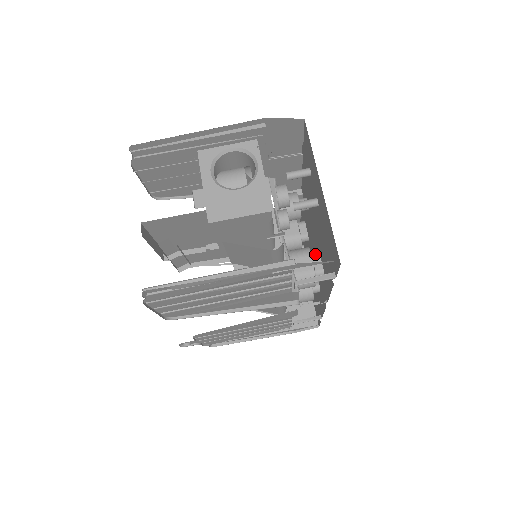
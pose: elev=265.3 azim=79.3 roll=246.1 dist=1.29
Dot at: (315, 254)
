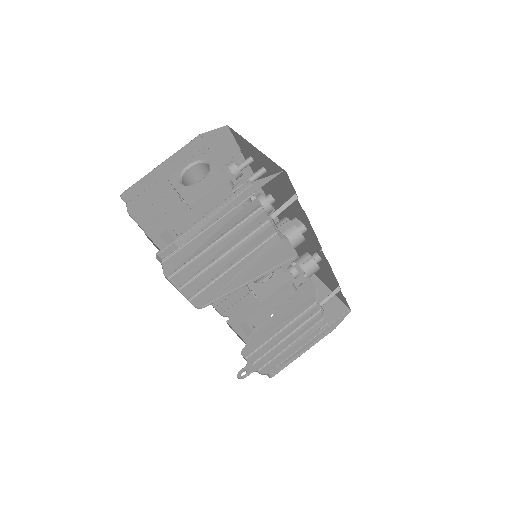
Dot at: (292, 219)
